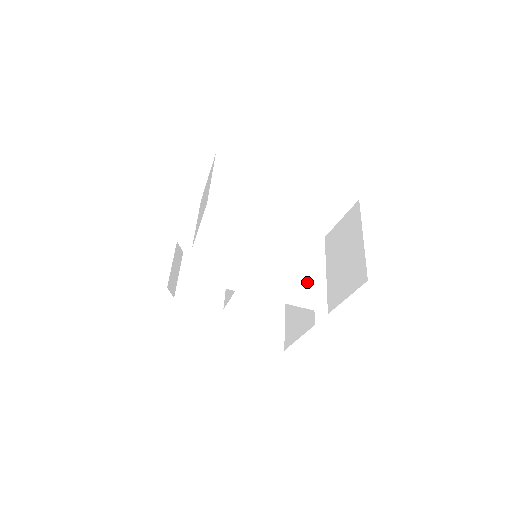
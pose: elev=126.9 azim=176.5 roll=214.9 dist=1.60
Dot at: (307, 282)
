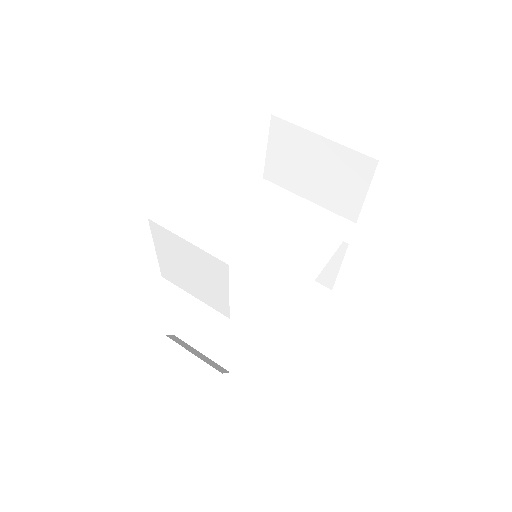
Dot at: (313, 223)
